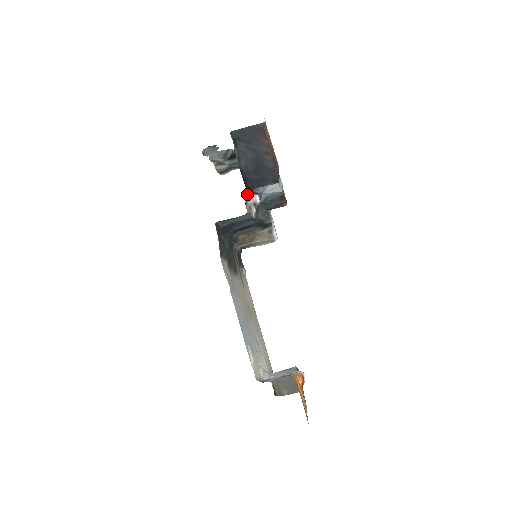
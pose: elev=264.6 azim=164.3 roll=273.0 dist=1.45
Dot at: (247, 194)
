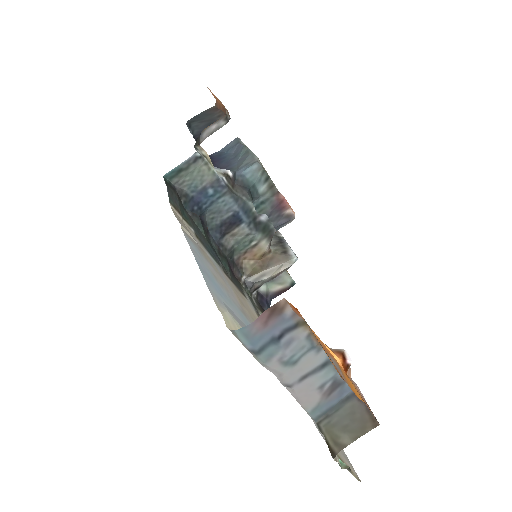
Dot at: (198, 143)
